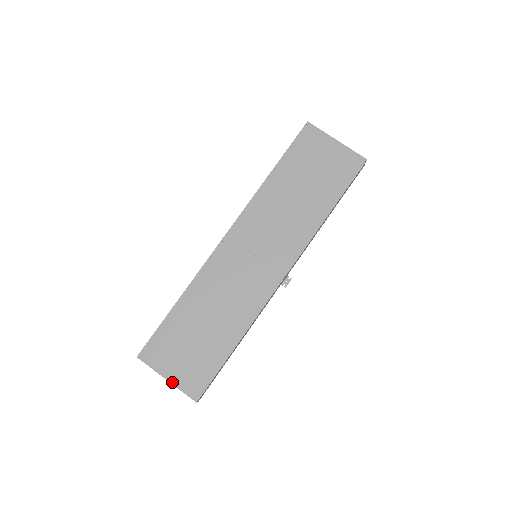
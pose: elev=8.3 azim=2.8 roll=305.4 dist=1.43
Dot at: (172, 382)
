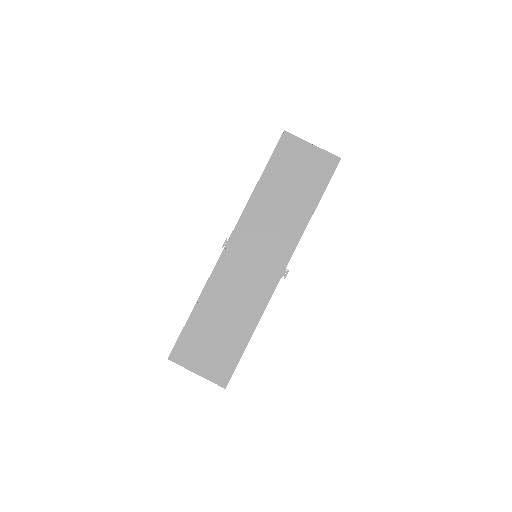
Dot at: (202, 375)
